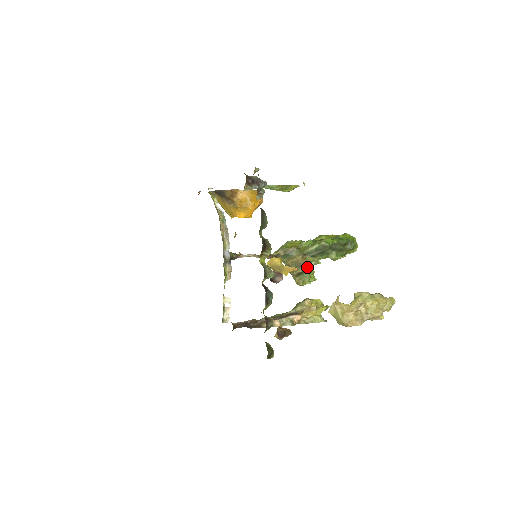
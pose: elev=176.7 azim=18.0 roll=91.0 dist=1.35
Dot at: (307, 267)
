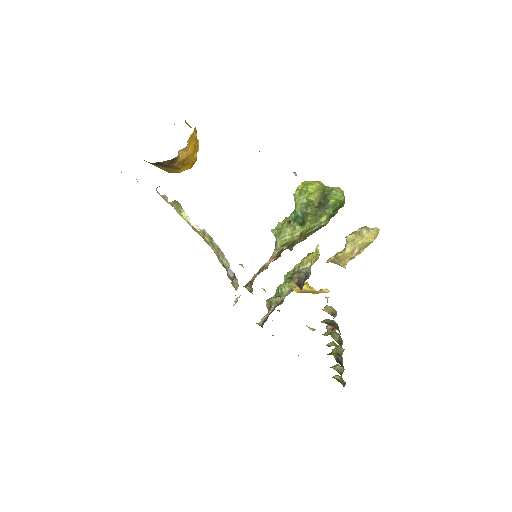
Dot at: occluded
